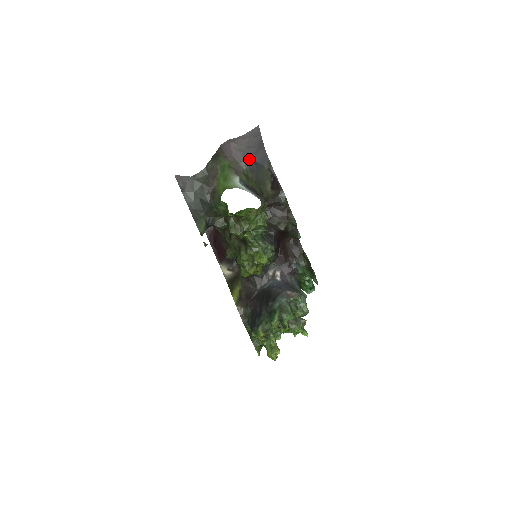
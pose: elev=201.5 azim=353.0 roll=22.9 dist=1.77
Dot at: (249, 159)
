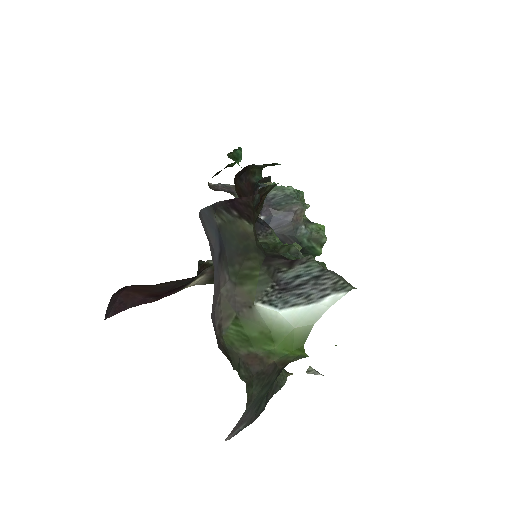
Dot at: (217, 266)
